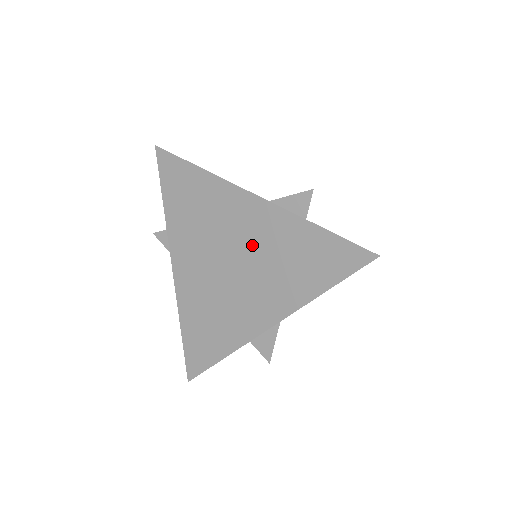
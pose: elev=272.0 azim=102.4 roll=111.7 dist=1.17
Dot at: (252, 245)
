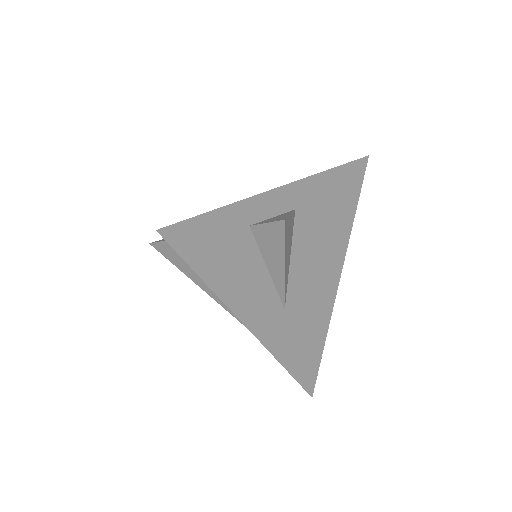
Dot at: occluded
